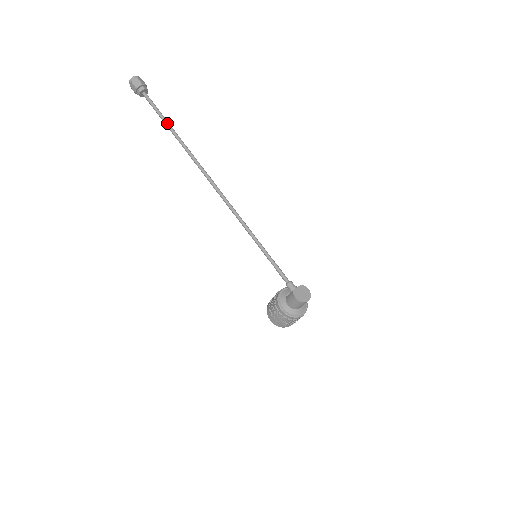
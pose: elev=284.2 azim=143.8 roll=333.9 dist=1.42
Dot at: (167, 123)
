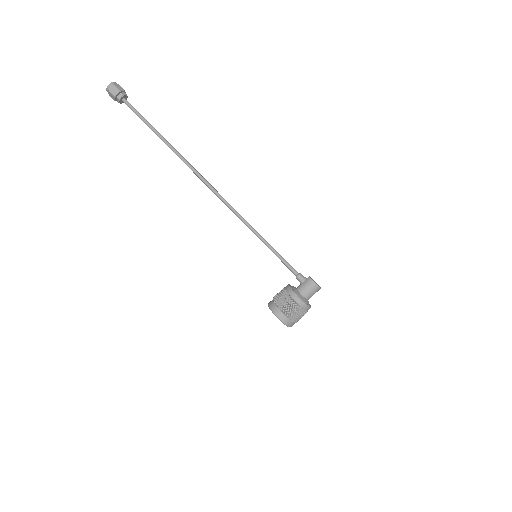
Dot at: (154, 128)
